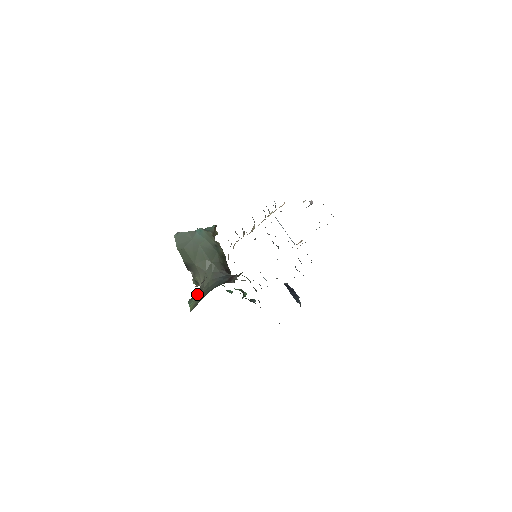
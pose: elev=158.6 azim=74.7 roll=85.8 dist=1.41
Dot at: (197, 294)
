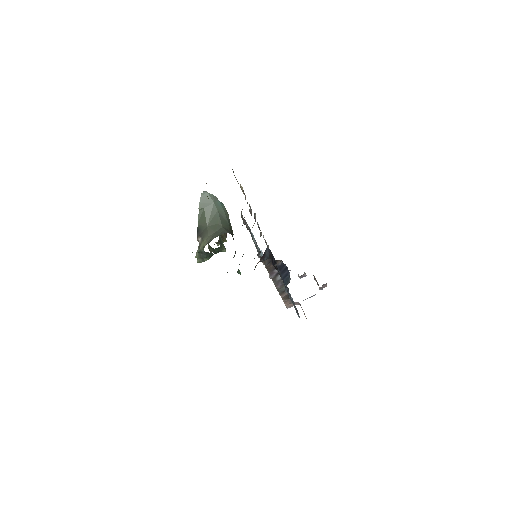
Dot at: occluded
